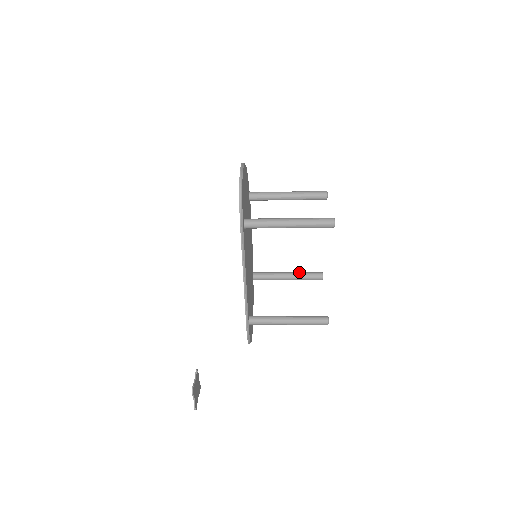
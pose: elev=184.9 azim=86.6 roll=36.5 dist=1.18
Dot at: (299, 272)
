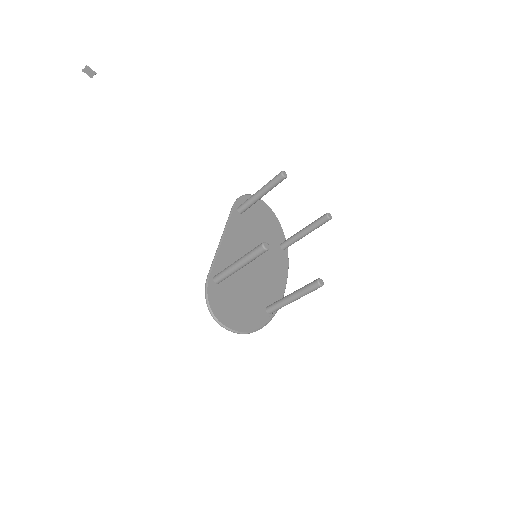
Dot at: occluded
